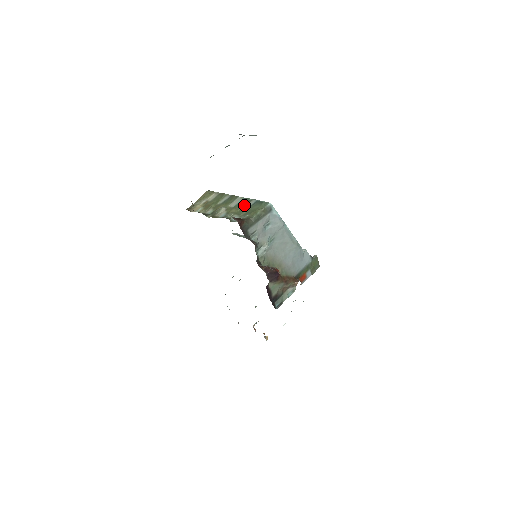
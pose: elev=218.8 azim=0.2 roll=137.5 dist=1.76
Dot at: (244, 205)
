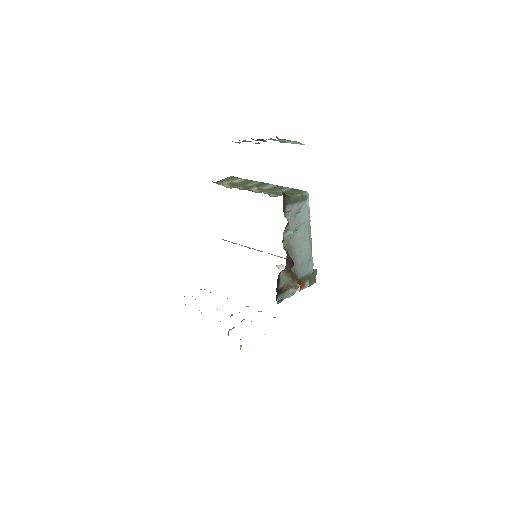
Dot at: (279, 189)
